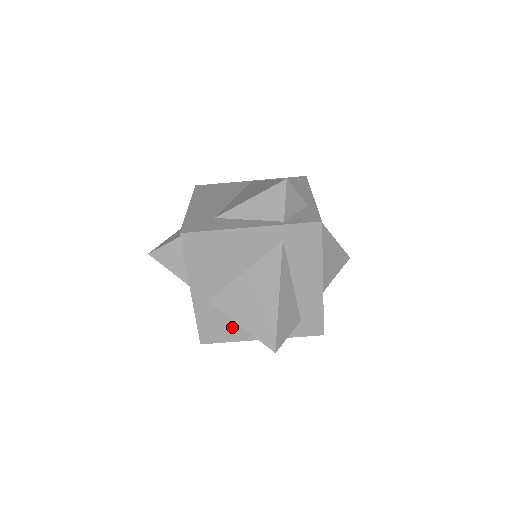
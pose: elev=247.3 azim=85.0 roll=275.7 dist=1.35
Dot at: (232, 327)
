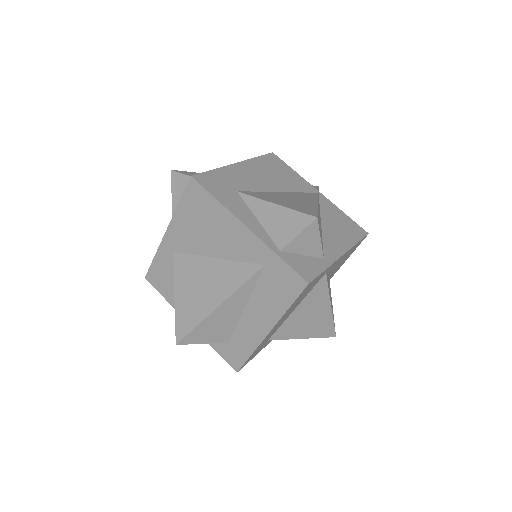
Dot at: occluded
